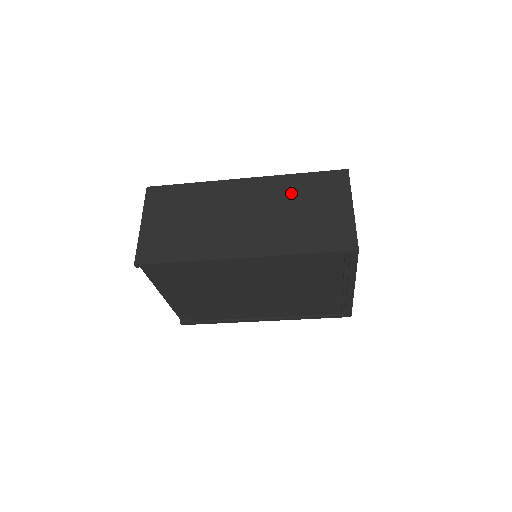
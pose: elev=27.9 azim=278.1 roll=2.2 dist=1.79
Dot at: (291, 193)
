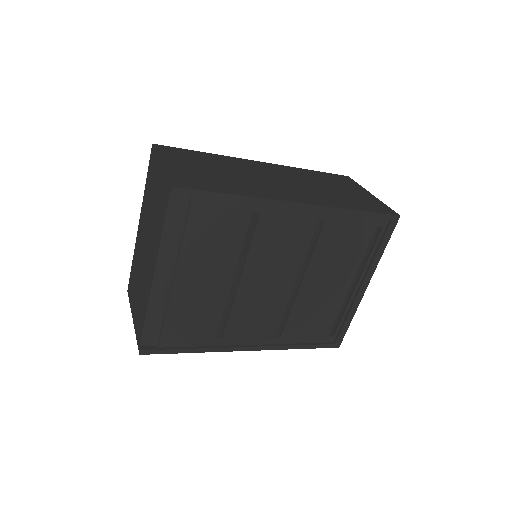
Dot at: (312, 177)
